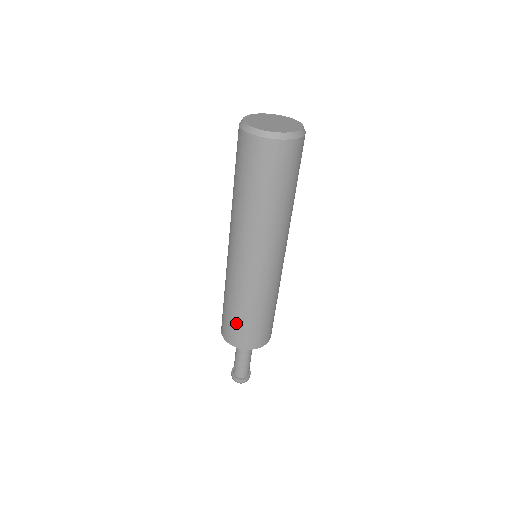
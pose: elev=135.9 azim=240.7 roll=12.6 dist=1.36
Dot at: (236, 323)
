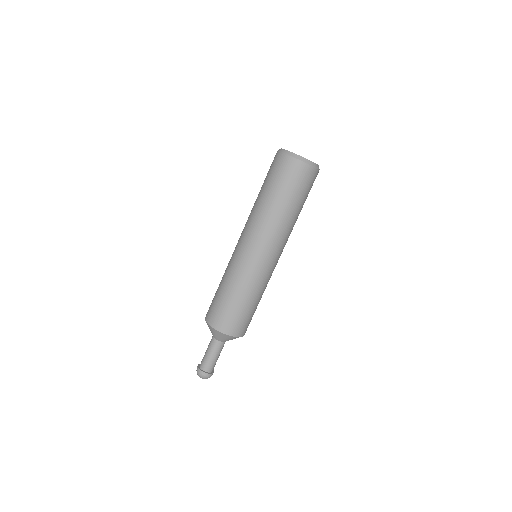
Dot at: (229, 308)
